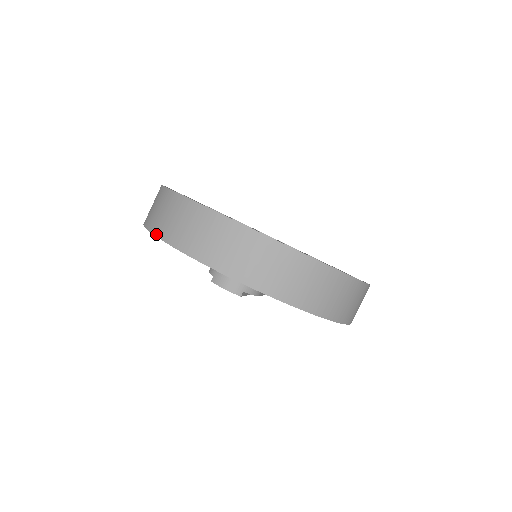
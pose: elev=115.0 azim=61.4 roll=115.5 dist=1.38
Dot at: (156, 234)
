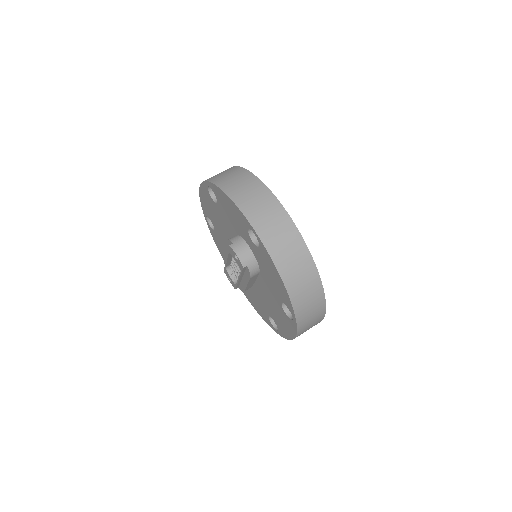
Dot at: (222, 188)
